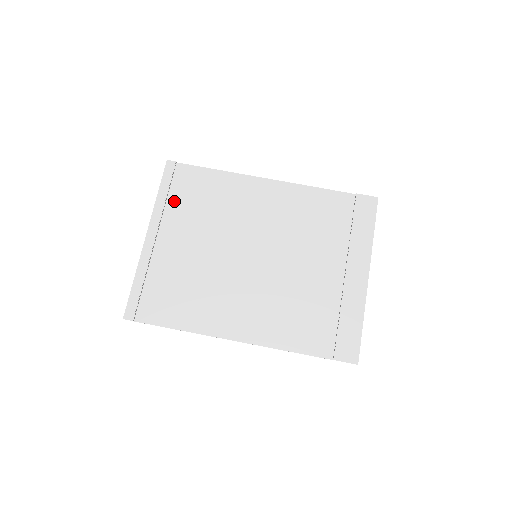
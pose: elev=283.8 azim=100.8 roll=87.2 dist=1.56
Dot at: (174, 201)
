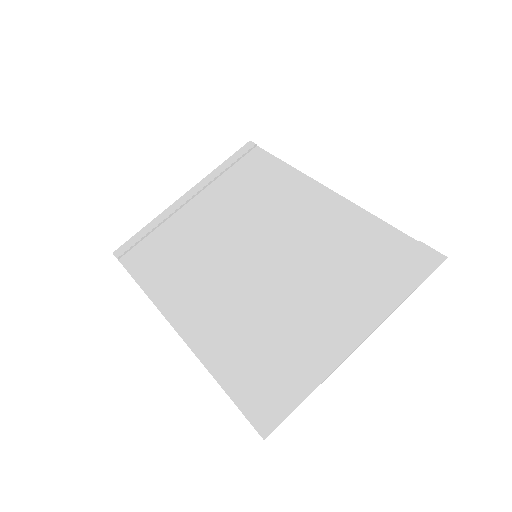
Dot at: (228, 176)
